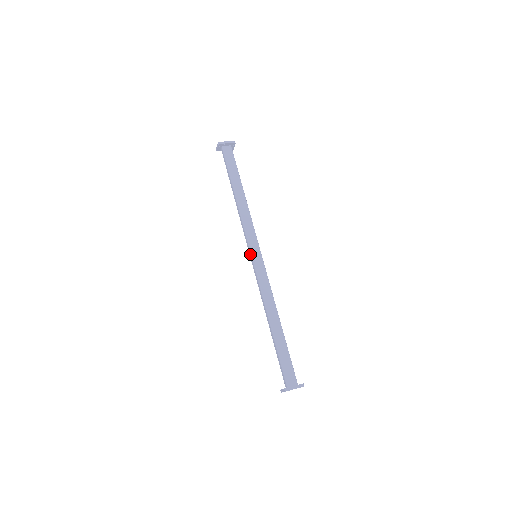
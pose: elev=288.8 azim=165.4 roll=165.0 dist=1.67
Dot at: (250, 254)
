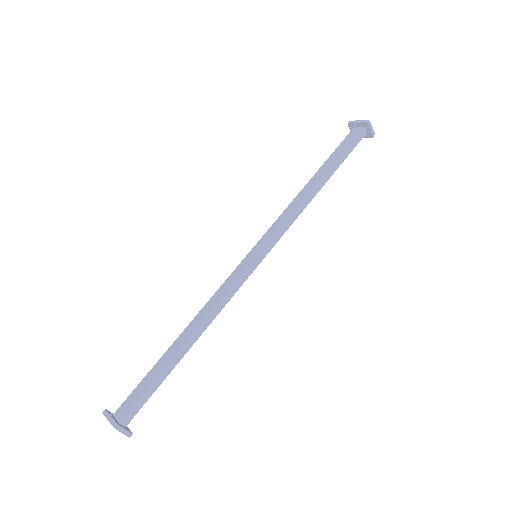
Dot at: (252, 250)
